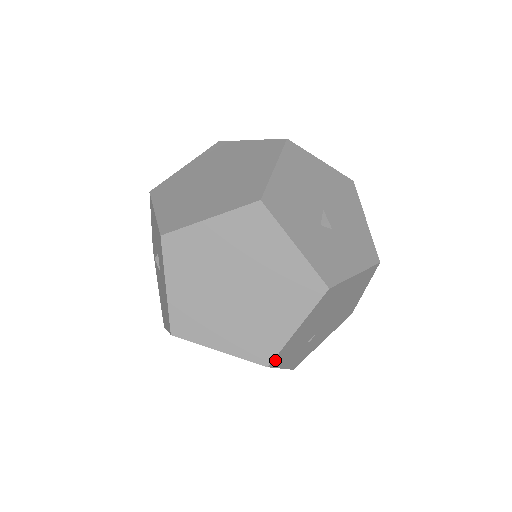
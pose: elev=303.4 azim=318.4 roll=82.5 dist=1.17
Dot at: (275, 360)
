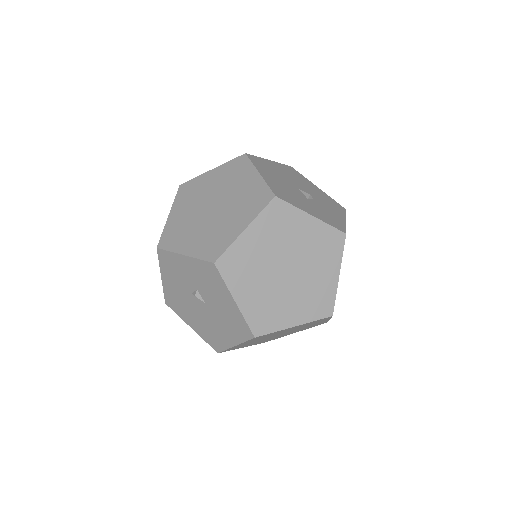
Dot at: (333, 309)
